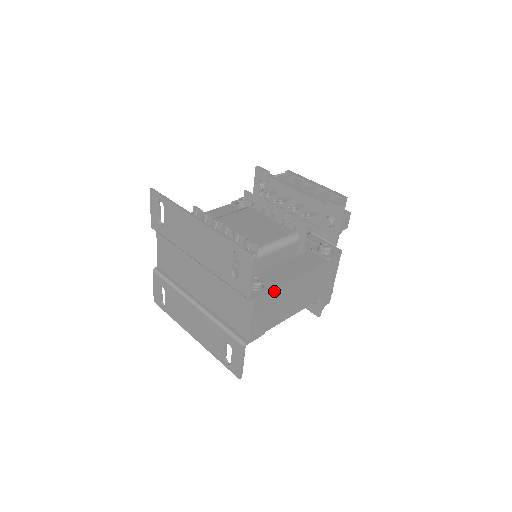
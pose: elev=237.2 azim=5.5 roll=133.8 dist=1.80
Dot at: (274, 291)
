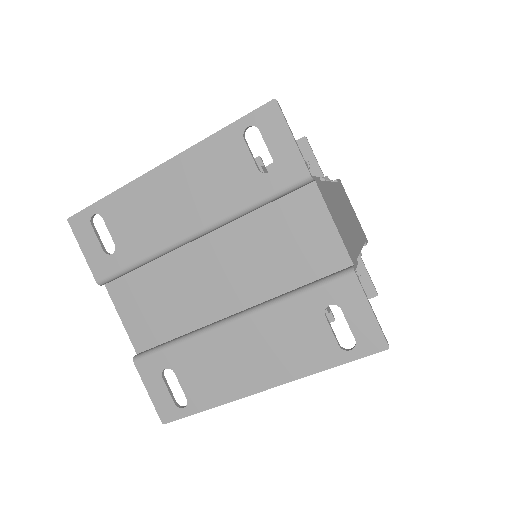
Dot at: (324, 186)
